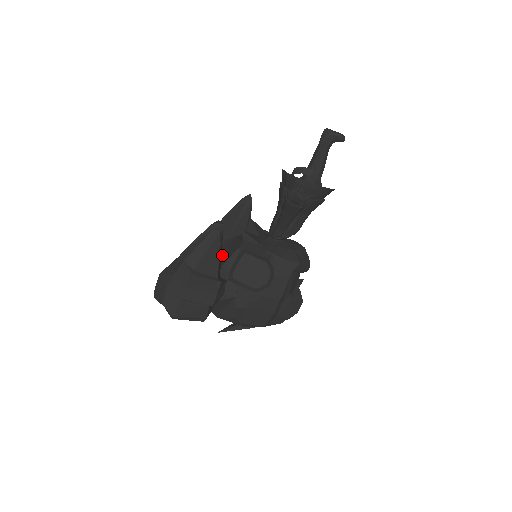
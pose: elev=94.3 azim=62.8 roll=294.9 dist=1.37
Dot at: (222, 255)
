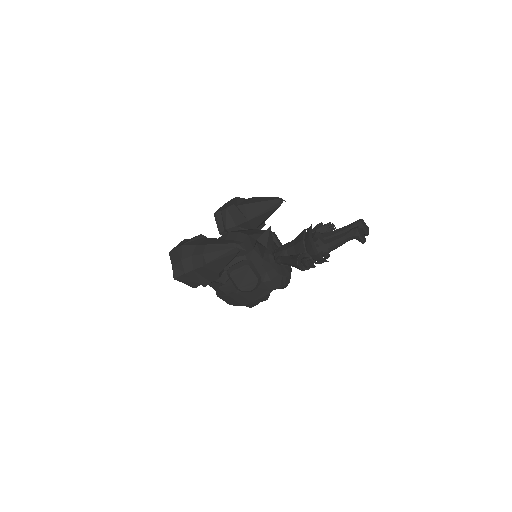
Dot at: occluded
